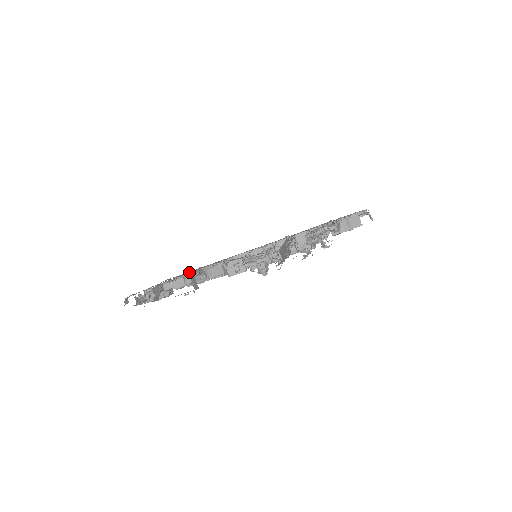
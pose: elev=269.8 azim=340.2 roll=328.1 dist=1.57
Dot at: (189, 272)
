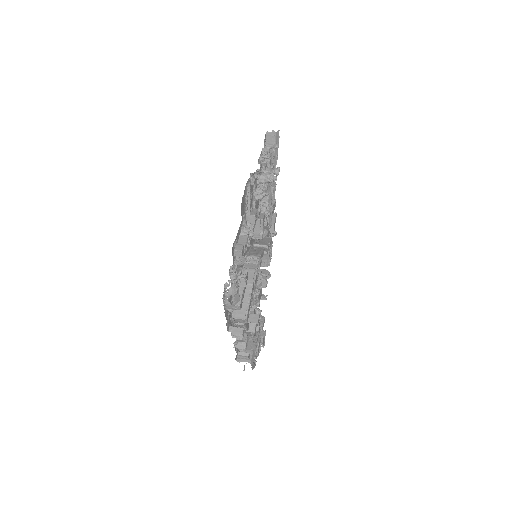
Dot at: (241, 207)
